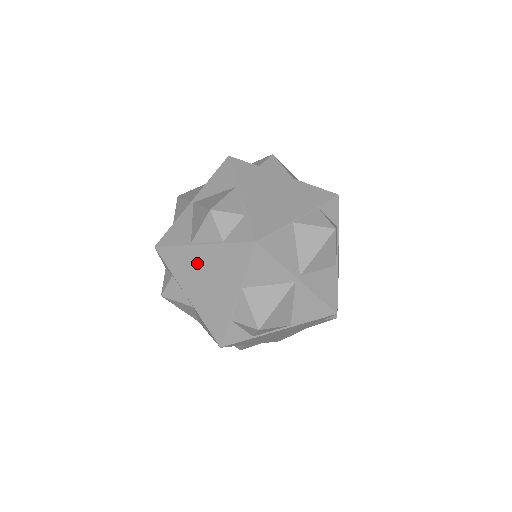
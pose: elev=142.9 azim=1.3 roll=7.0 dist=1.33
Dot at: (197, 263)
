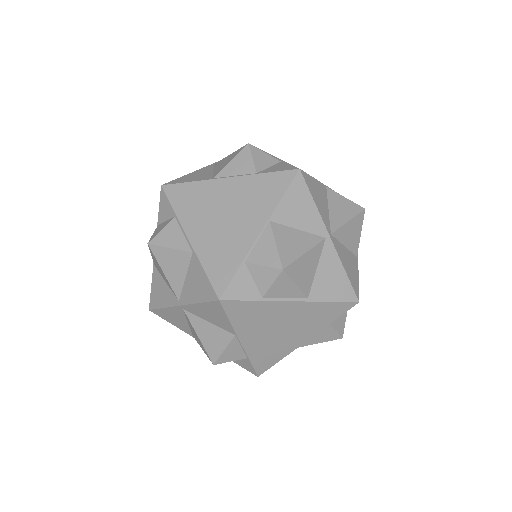
Dot at: (215, 197)
